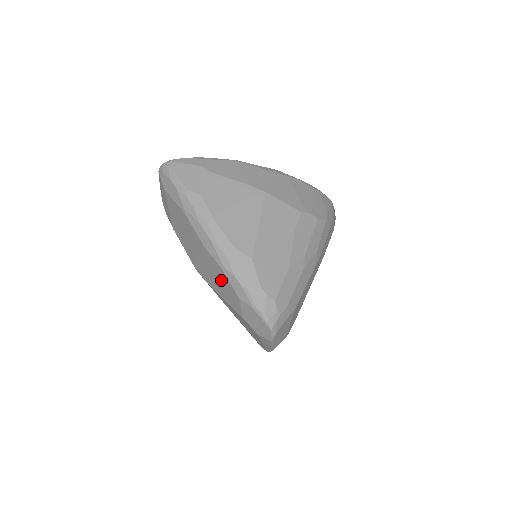
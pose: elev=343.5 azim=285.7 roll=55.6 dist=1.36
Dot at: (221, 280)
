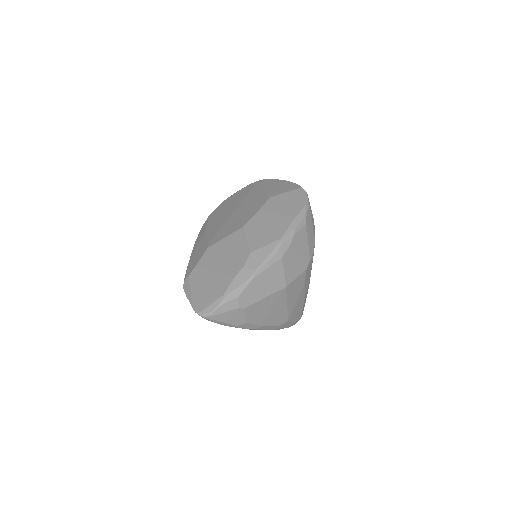
Dot at: occluded
